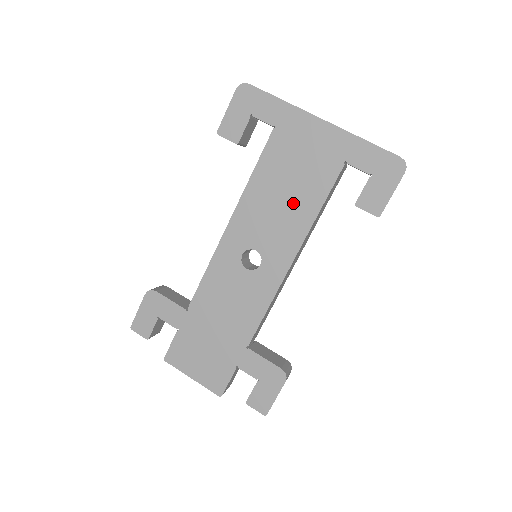
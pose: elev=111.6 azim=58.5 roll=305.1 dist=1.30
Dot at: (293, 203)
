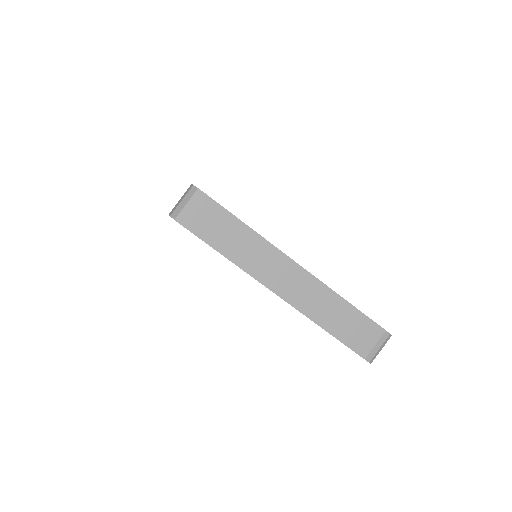
Dot at: occluded
